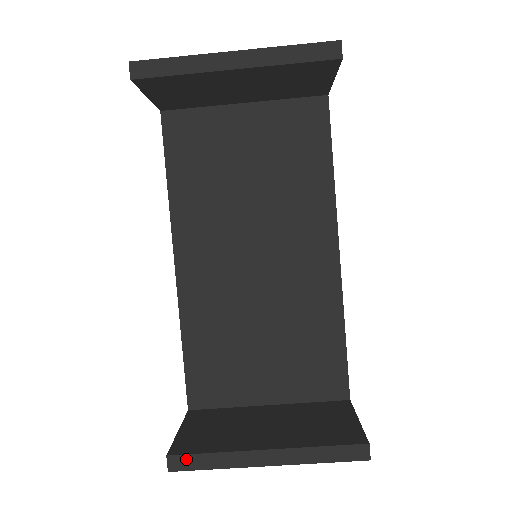
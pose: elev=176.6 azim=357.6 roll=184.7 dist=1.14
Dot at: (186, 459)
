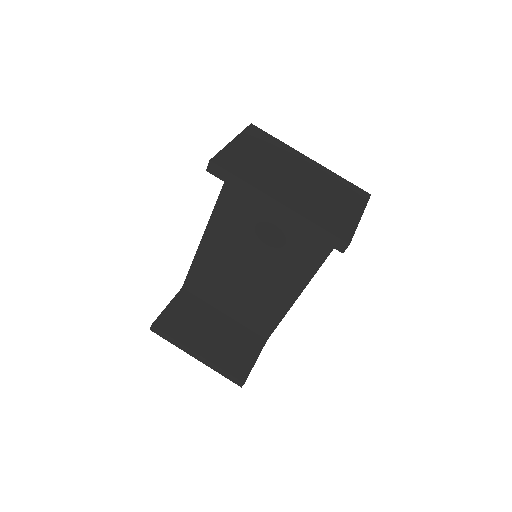
Dot at: (160, 332)
